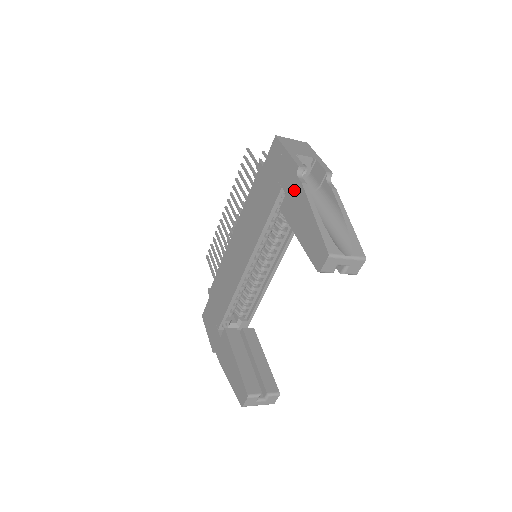
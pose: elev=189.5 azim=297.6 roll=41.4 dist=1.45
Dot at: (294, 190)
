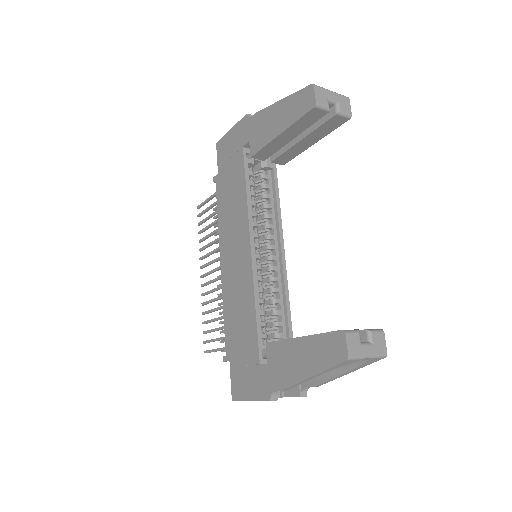
Dot at: (254, 126)
